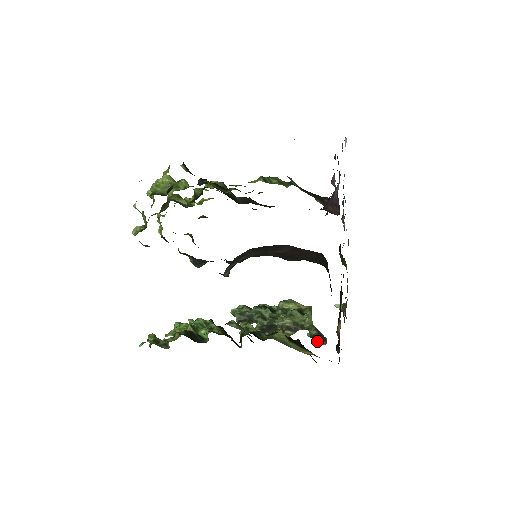
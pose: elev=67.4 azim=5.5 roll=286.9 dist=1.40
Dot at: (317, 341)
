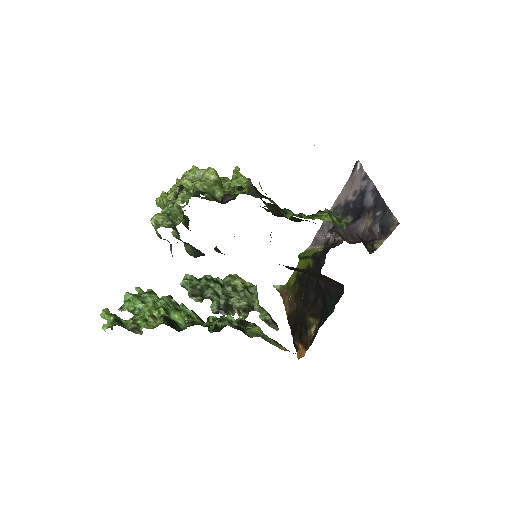
Dot at: (271, 326)
